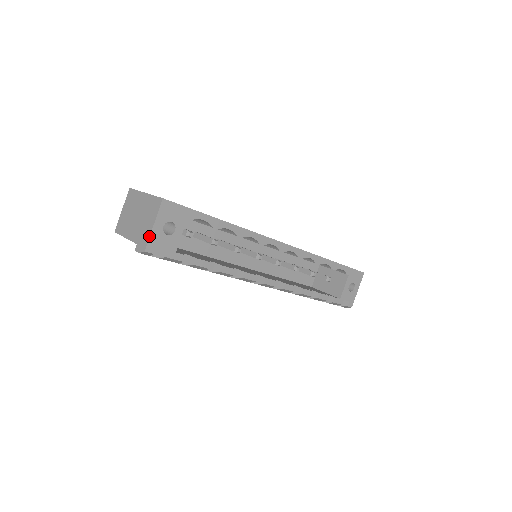
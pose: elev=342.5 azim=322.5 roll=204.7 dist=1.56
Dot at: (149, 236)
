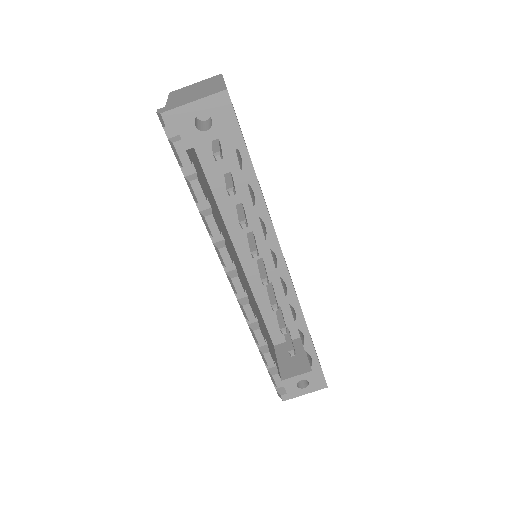
Dot at: (179, 106)
